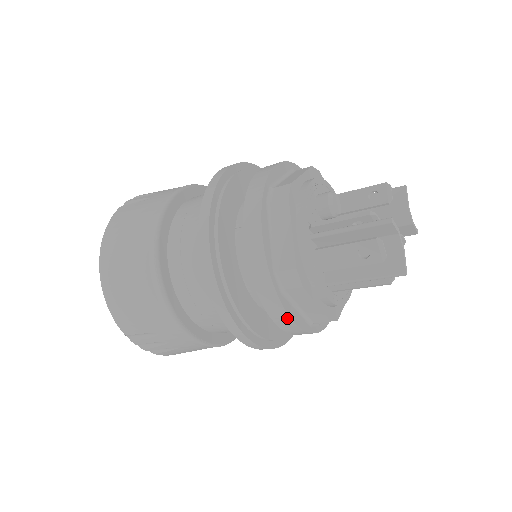
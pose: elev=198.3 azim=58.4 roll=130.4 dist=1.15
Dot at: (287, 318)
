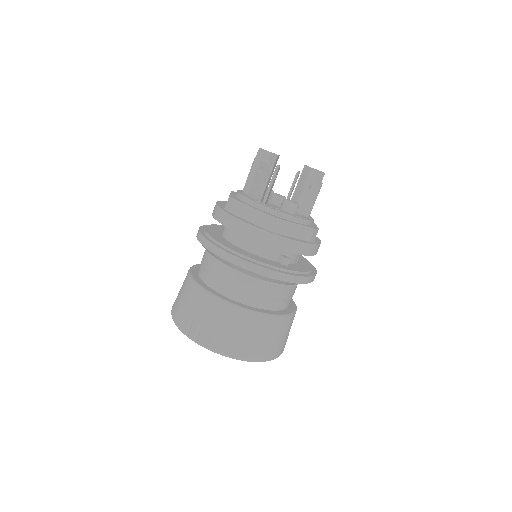
Dot at: (236, 220)
